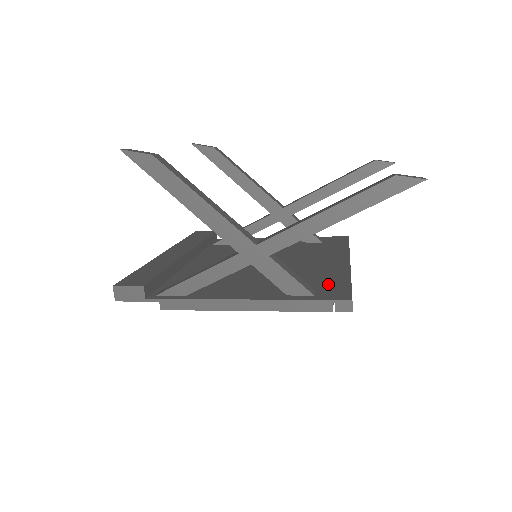
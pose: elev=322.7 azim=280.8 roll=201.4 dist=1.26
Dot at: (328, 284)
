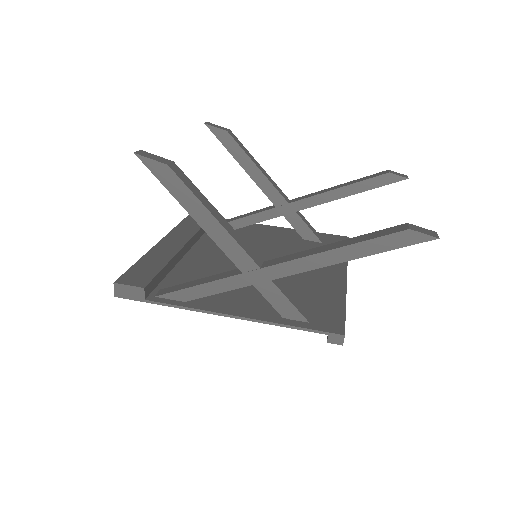
Dot at: (323, 308)
